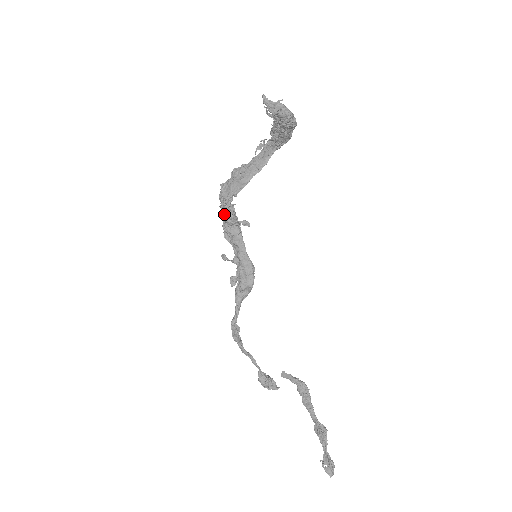
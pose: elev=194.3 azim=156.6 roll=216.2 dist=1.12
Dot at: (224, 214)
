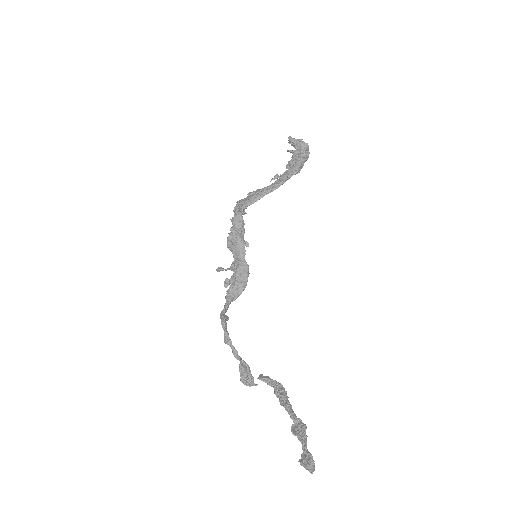
Dot at: (236, 219)
